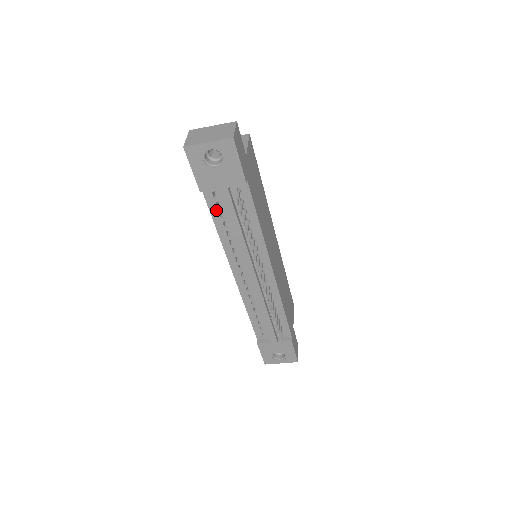
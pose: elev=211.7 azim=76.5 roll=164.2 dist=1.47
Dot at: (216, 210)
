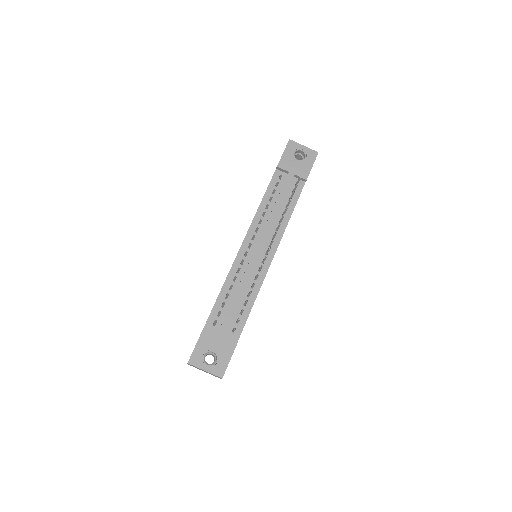
Dot at: (273, 187)
